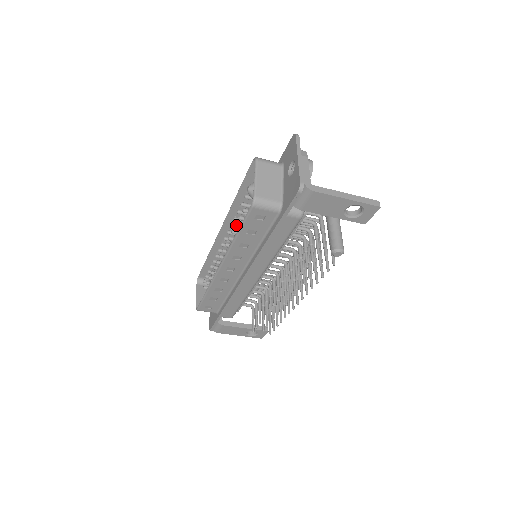
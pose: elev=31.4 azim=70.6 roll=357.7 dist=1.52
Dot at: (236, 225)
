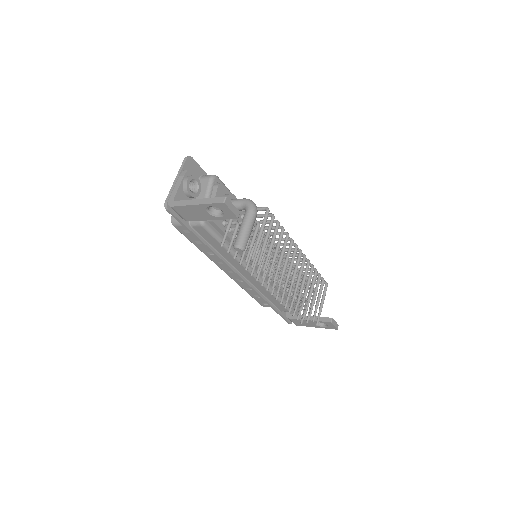
Dot at: occluded
